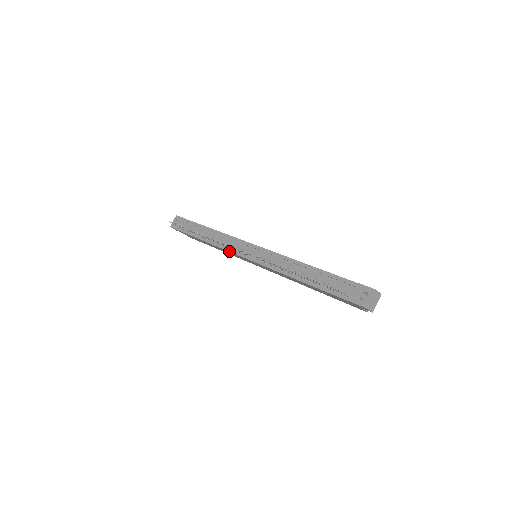
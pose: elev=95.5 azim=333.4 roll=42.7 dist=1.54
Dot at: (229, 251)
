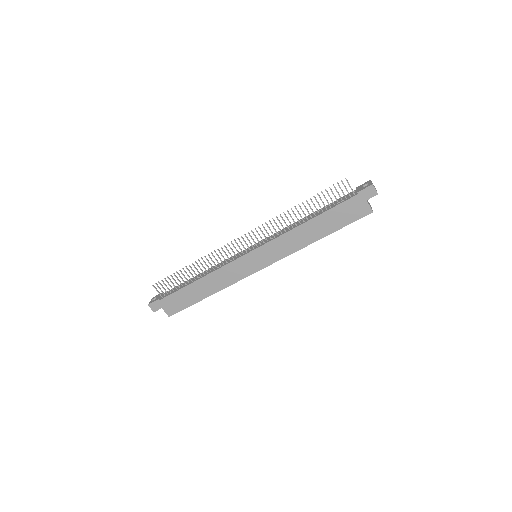
Dot at: (229, 263)
